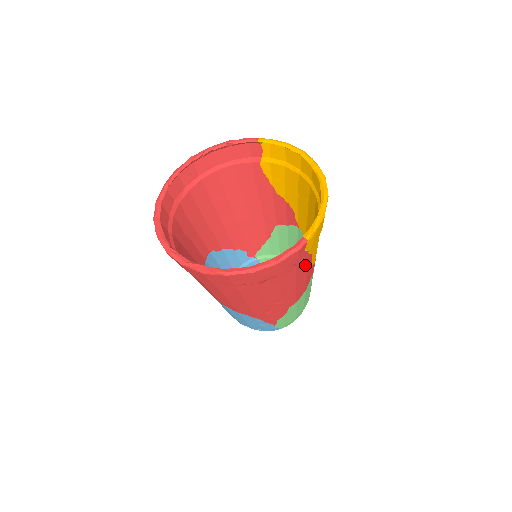
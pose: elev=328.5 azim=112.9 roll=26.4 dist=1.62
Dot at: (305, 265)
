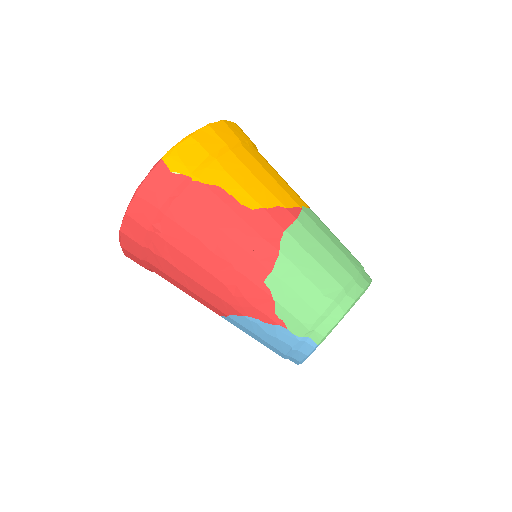
Dot at: (214, 201)
